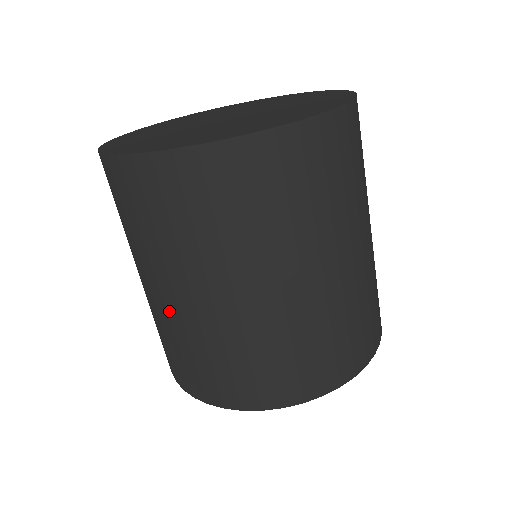
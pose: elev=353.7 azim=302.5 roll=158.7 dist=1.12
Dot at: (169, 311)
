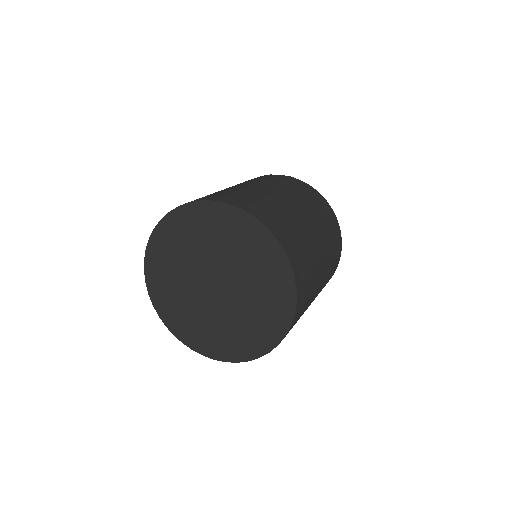
Dot at: occluded
